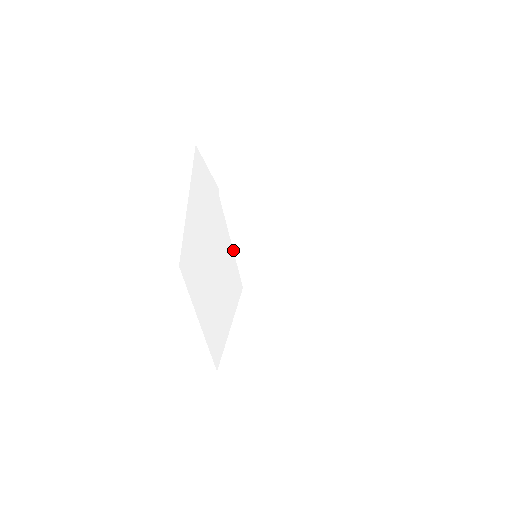
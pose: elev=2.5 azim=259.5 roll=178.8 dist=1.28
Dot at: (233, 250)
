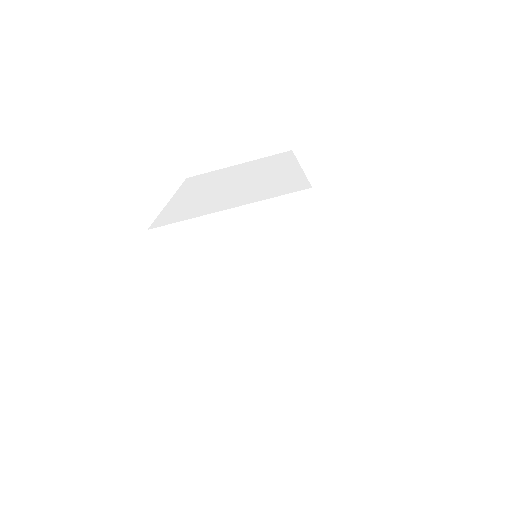
Dot at: (203, 357)
